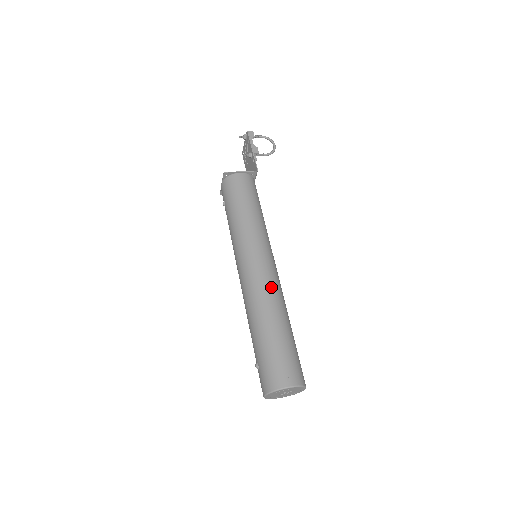
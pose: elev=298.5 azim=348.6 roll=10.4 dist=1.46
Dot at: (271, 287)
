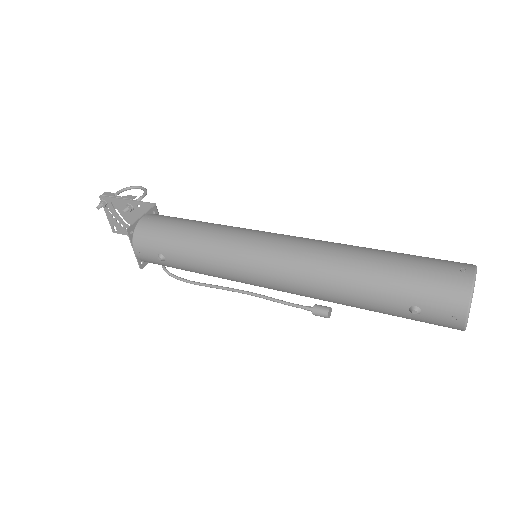
Dot at: (316, 242)
